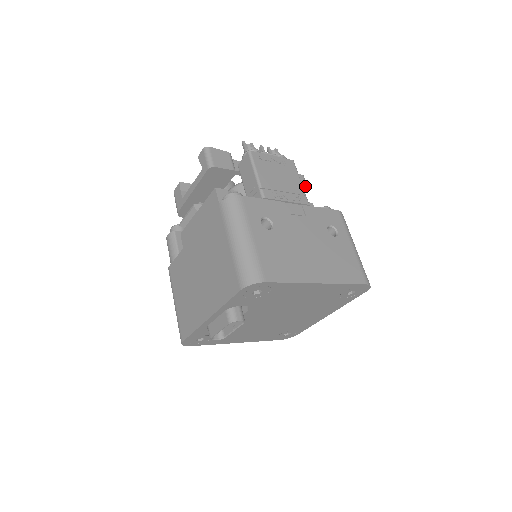
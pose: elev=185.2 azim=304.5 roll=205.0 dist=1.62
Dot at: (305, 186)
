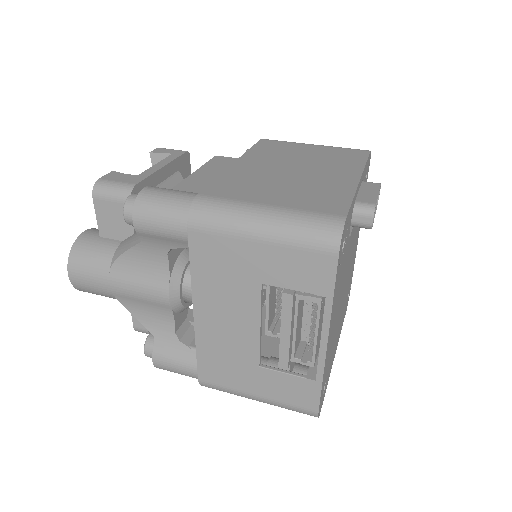
Dot at: occluded
